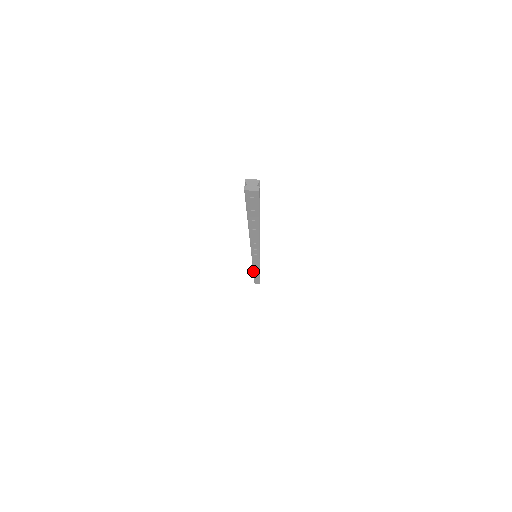
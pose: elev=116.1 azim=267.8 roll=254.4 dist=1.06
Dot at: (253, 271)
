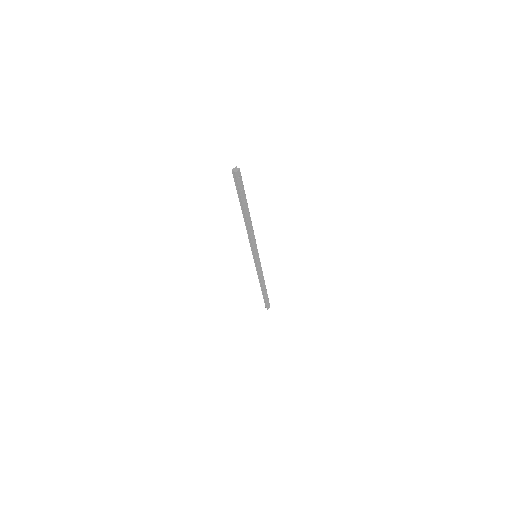
Dot at: (261, 282)
